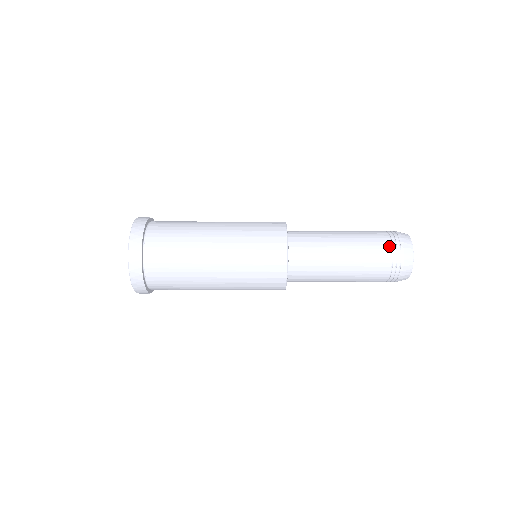
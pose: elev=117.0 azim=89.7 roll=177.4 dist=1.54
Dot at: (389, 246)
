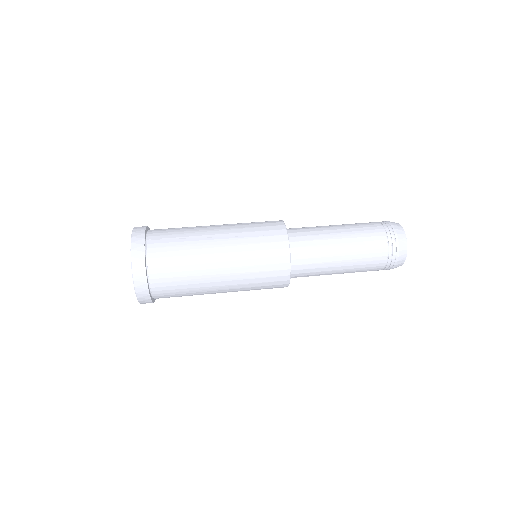
Dot at: (377, 223)
